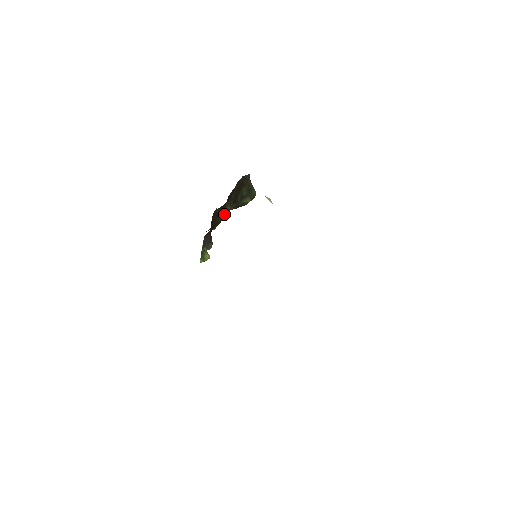
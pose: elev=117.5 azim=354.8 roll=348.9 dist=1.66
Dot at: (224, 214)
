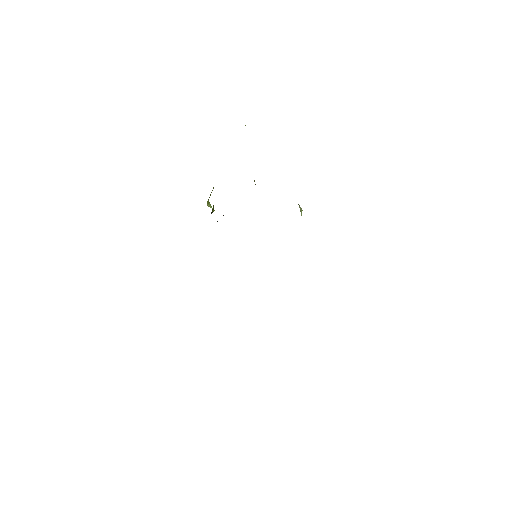
Dot at: occluded
